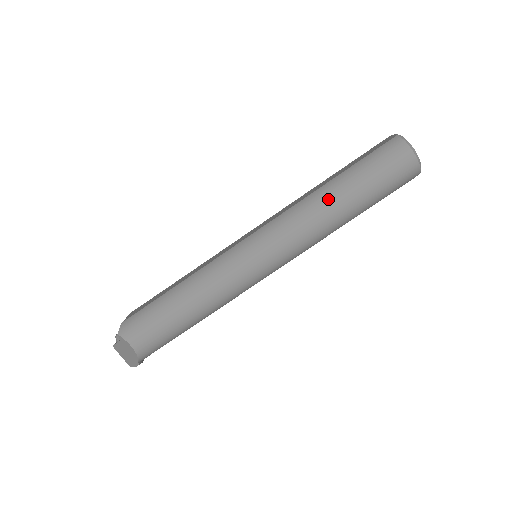
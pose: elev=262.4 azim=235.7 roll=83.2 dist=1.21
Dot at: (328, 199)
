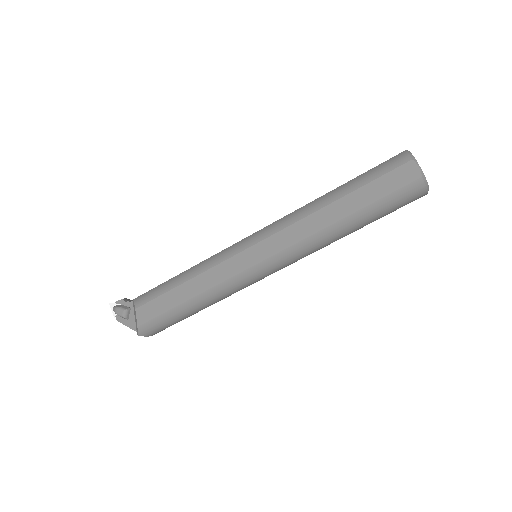
Dot at: (341, 235)
